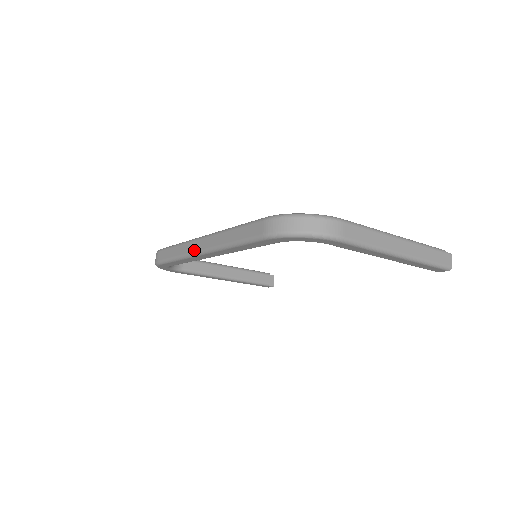
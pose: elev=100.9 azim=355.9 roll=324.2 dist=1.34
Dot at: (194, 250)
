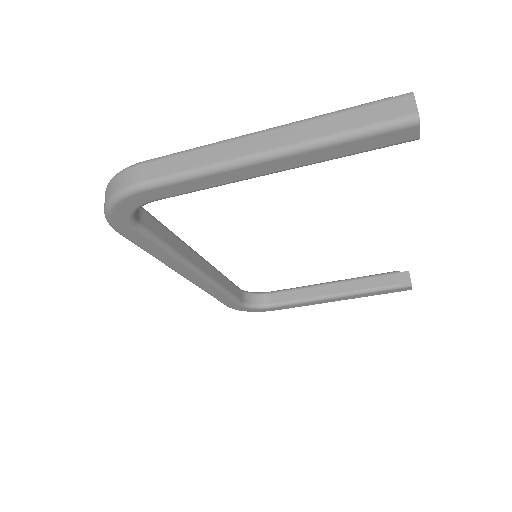
Dot at: occluded
